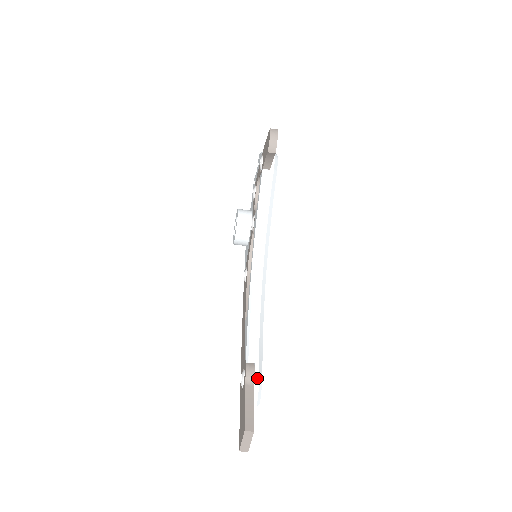
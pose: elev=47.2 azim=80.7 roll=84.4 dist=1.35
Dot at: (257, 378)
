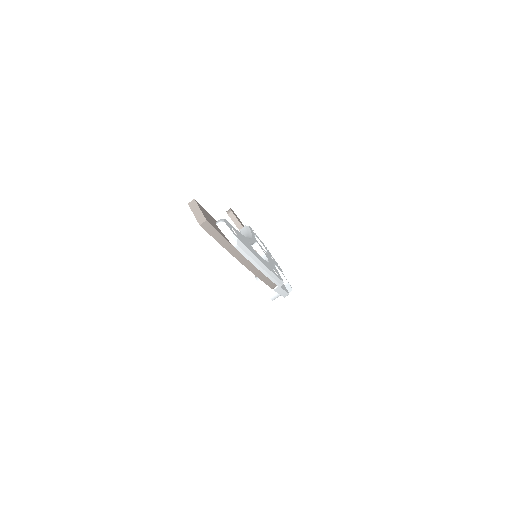
Dot at: occluded
